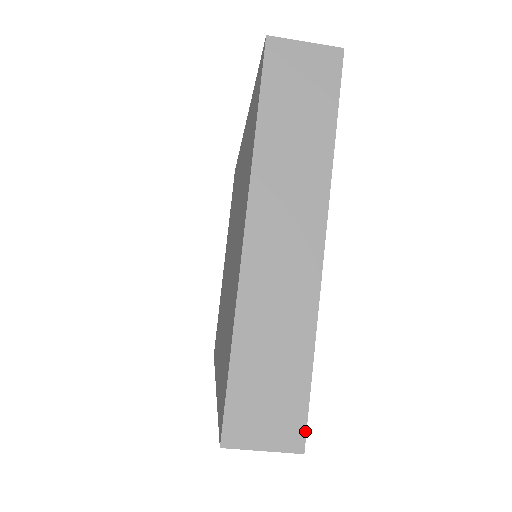
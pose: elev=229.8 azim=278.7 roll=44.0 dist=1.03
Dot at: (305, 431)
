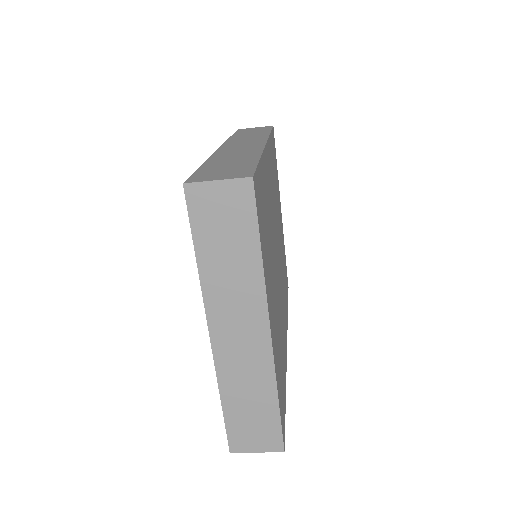
Dot at: (282, 441)
